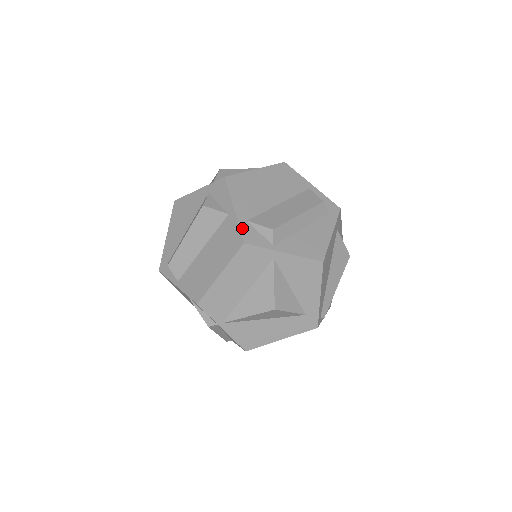
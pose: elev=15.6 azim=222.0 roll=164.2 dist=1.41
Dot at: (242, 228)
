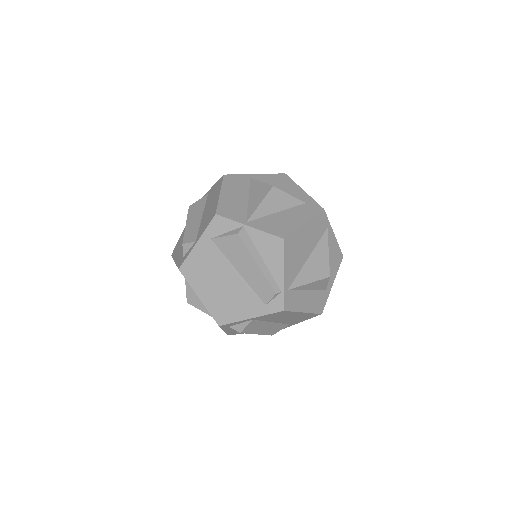
Dot at: occluded
